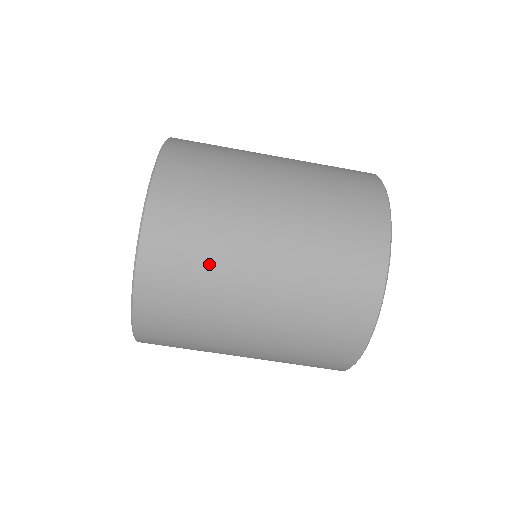
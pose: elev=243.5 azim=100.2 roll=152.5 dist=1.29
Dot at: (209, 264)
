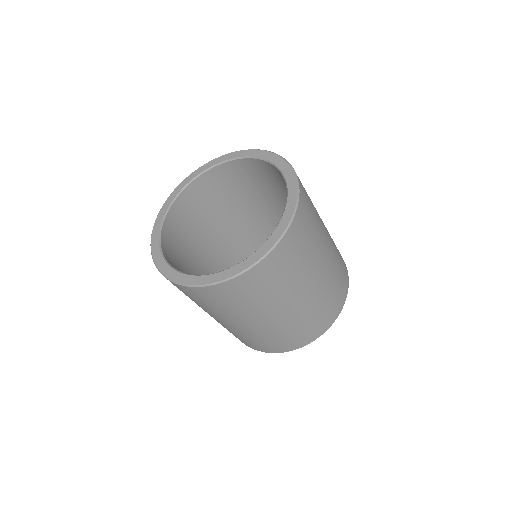
Dot at: (296, 272)
